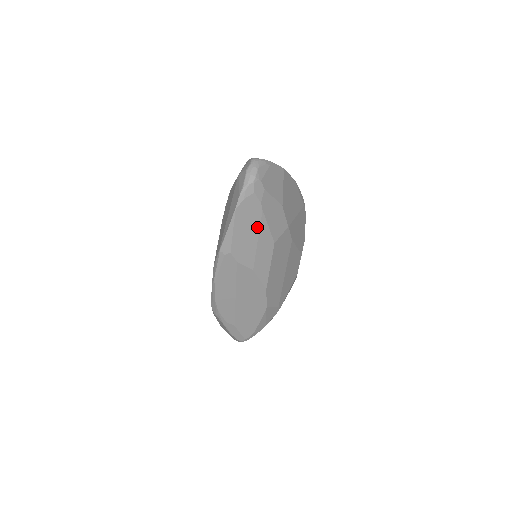
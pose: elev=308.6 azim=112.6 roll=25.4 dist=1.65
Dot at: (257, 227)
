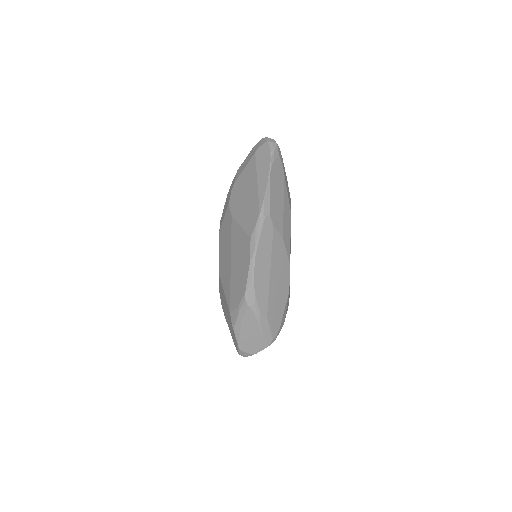
Dot at: (282, 191)
